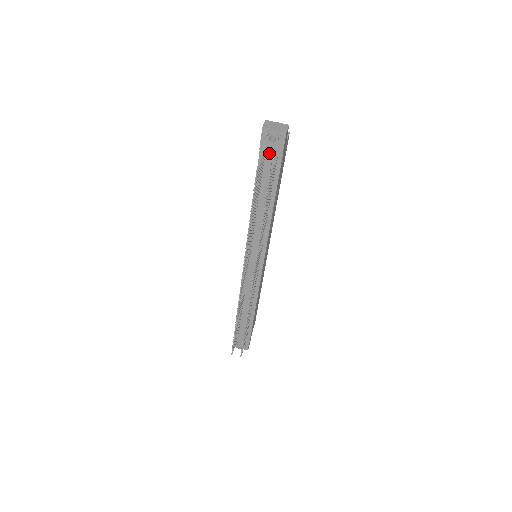
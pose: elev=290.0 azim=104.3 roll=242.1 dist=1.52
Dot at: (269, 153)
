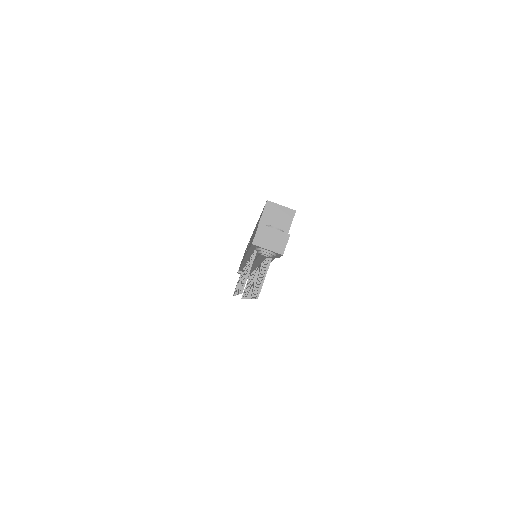
Dot at: occluded
